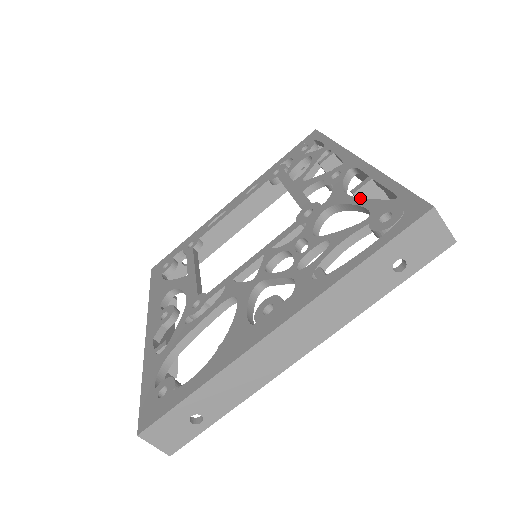
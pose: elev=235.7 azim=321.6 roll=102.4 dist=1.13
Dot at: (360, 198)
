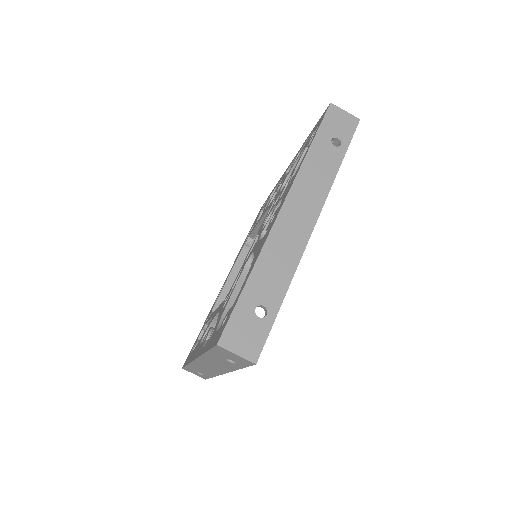
Dot at: (297, 157)
